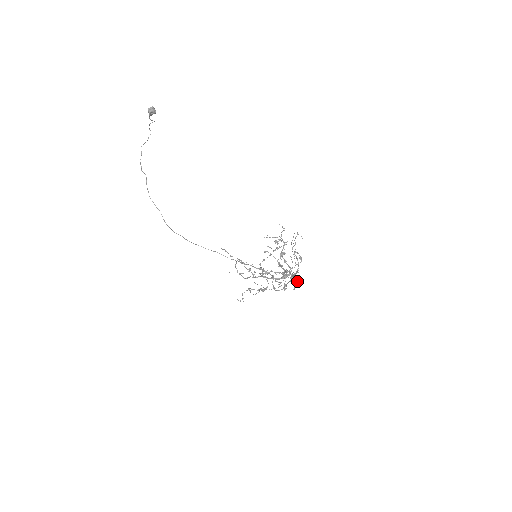
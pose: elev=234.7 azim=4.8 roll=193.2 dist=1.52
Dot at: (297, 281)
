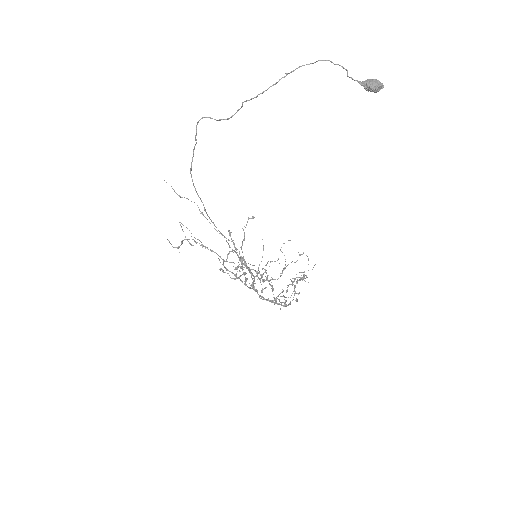
Dot at: occluded
